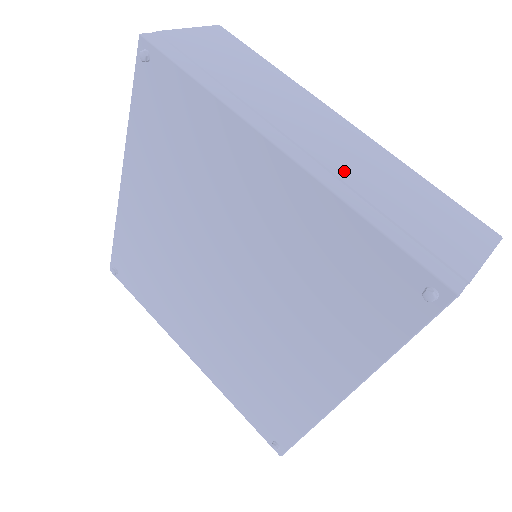
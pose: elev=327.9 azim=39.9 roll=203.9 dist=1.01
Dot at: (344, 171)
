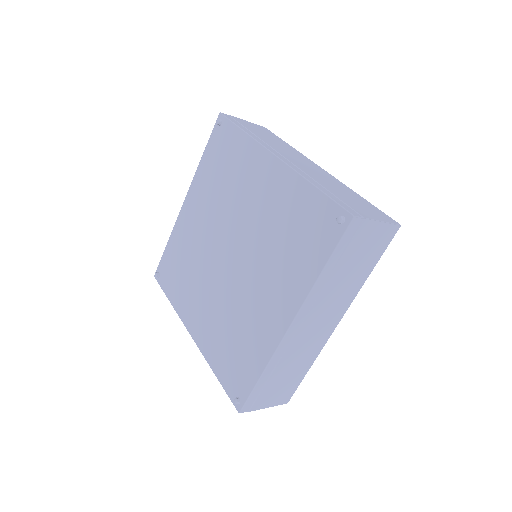
Dot at: (310, 173)
